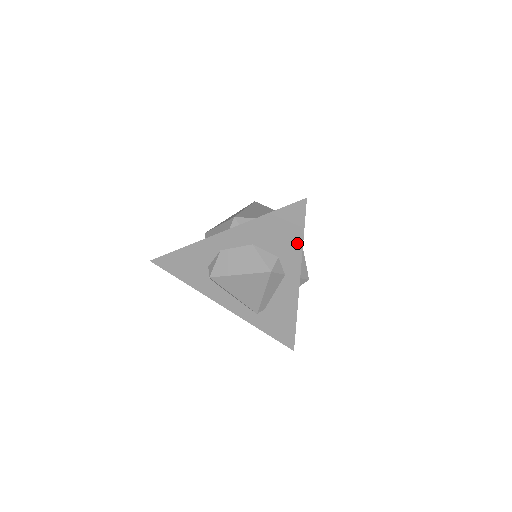
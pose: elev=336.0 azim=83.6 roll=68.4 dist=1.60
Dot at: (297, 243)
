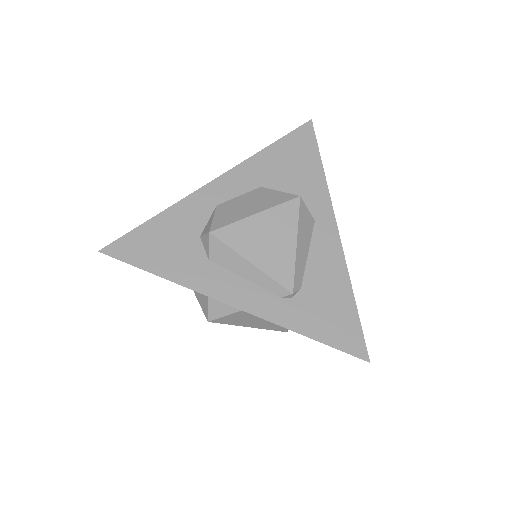
Dot at: (317, 173)
